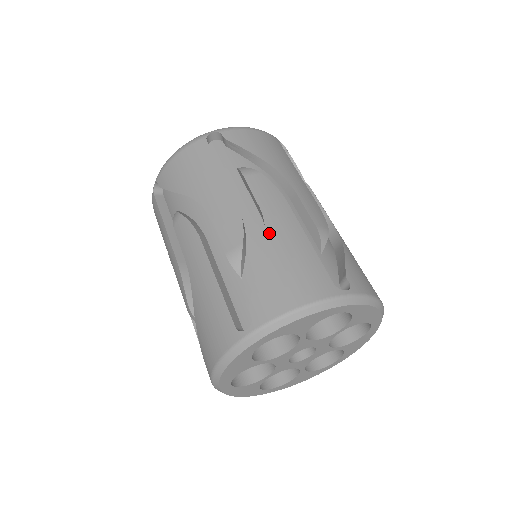
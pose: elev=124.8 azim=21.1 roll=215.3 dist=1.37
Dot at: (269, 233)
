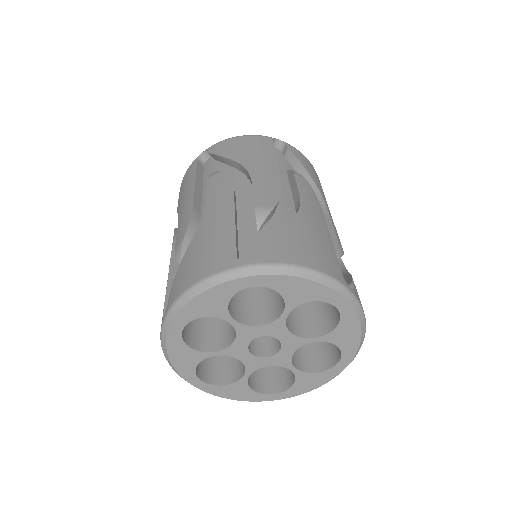
Dot at: (202, 223)
